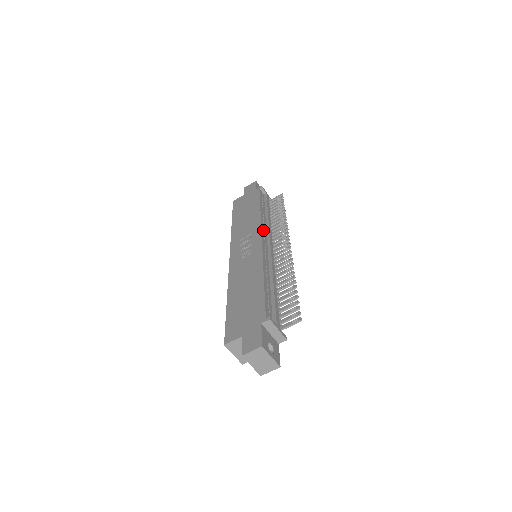
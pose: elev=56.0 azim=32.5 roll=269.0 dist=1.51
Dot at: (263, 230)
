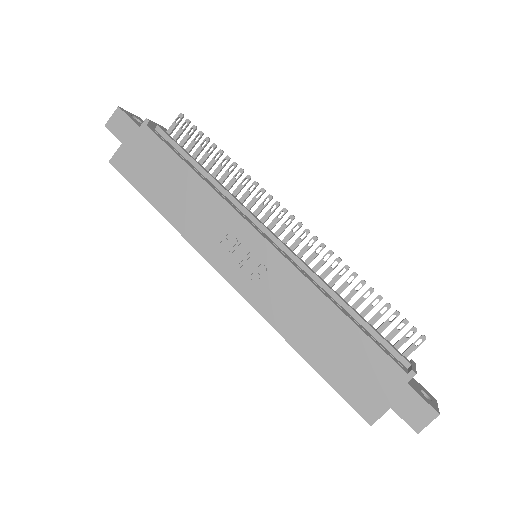
Dot at: (243, 216)
